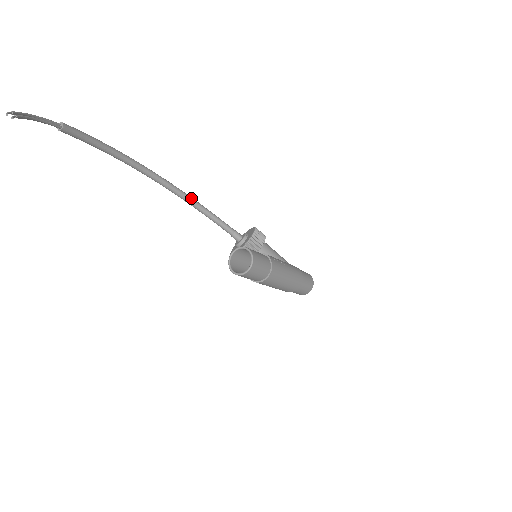
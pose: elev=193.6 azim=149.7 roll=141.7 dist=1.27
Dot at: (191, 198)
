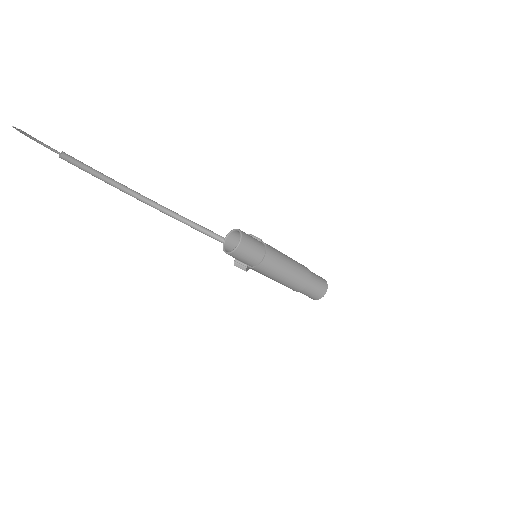
Dot at: (185, 218)
